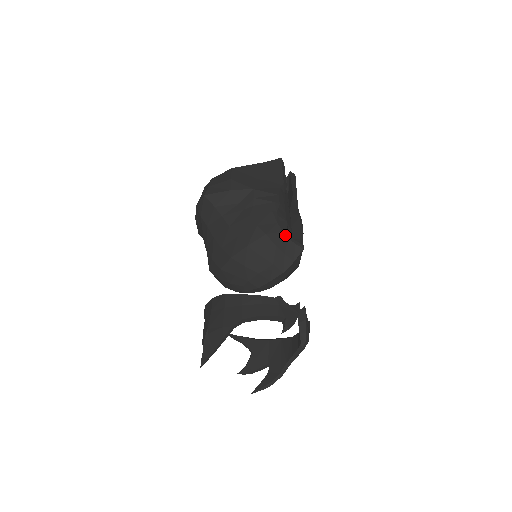
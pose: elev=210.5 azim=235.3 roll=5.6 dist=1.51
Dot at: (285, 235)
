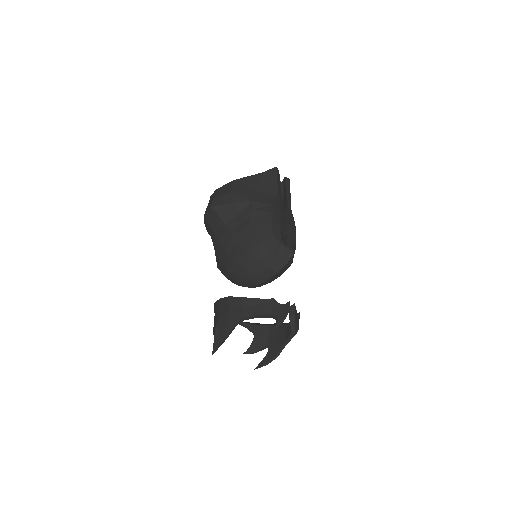
Dot at: (278, 242)
